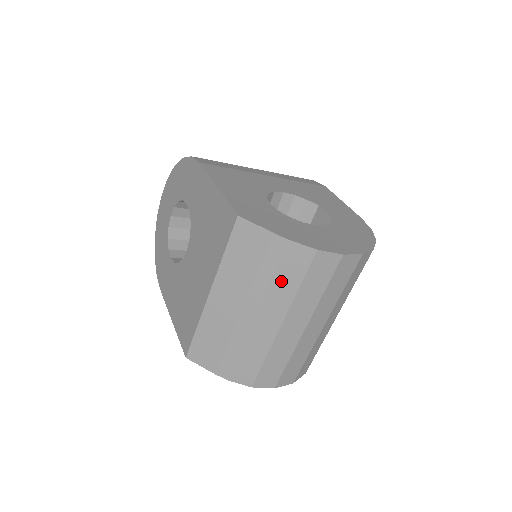
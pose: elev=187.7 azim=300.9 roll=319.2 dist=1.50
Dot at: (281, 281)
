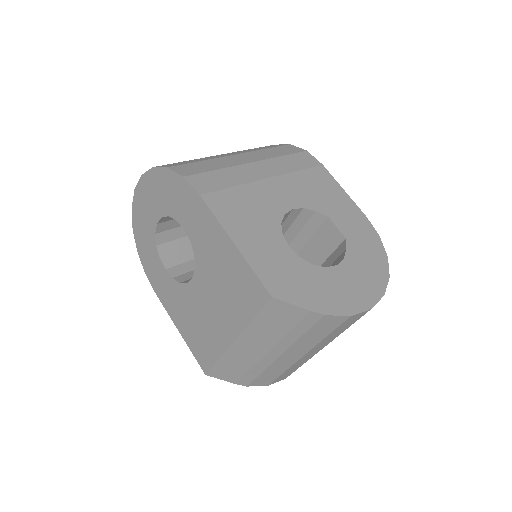
Dot at: (310, 336)
